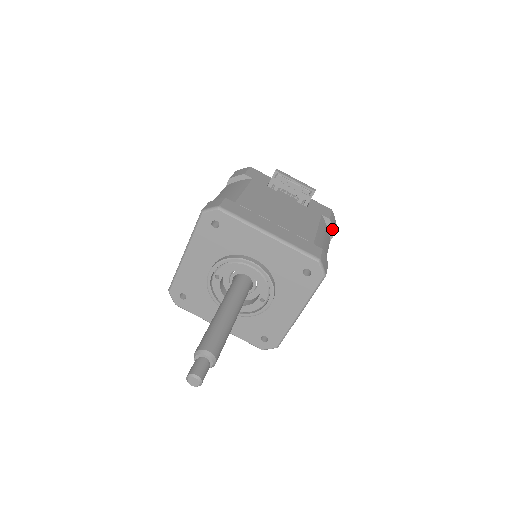
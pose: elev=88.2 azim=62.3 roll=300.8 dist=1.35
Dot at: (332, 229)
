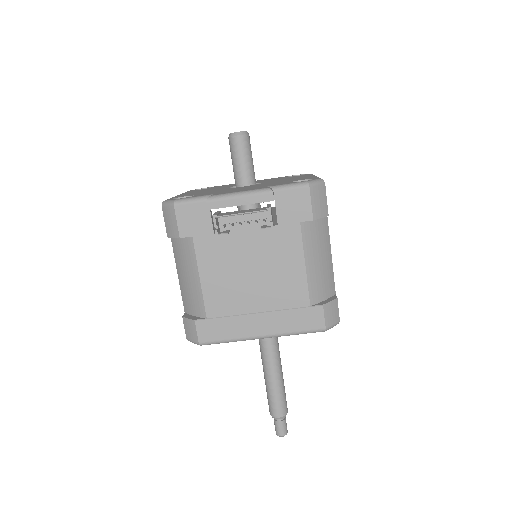
Dot at: (322, 217)
